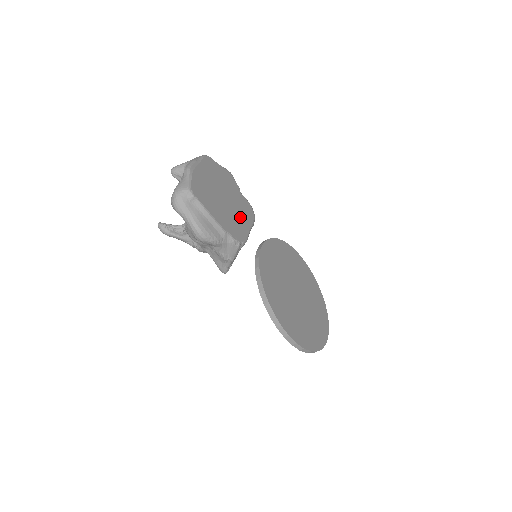
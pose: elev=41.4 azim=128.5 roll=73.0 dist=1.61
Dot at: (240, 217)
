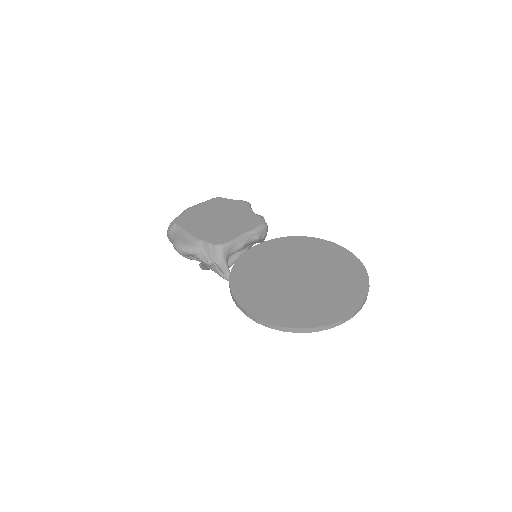
Dot at: (233, 228)
